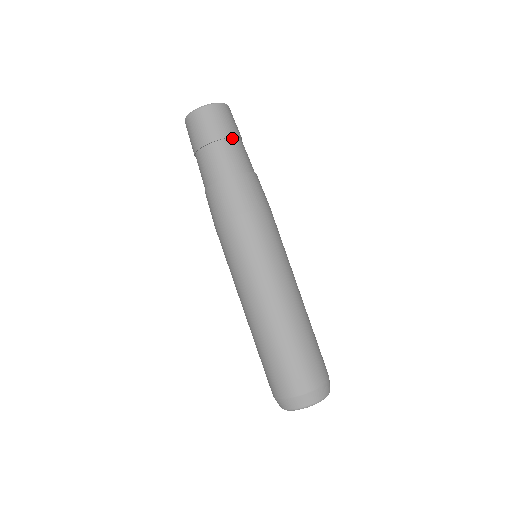
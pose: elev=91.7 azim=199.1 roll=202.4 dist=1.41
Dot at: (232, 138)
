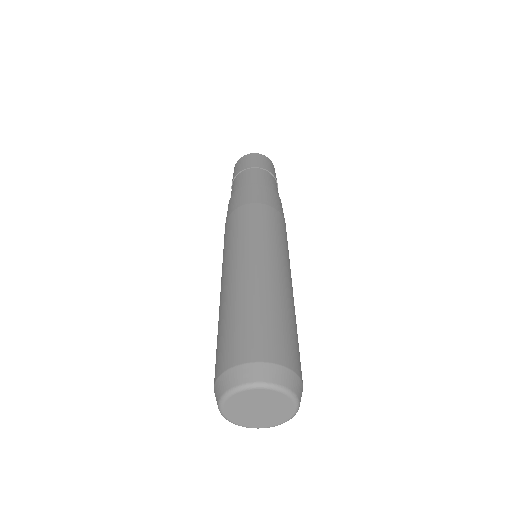
Dot at: (249, 169)
